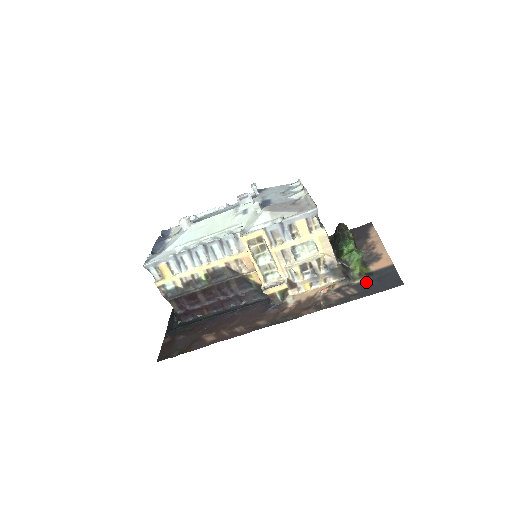
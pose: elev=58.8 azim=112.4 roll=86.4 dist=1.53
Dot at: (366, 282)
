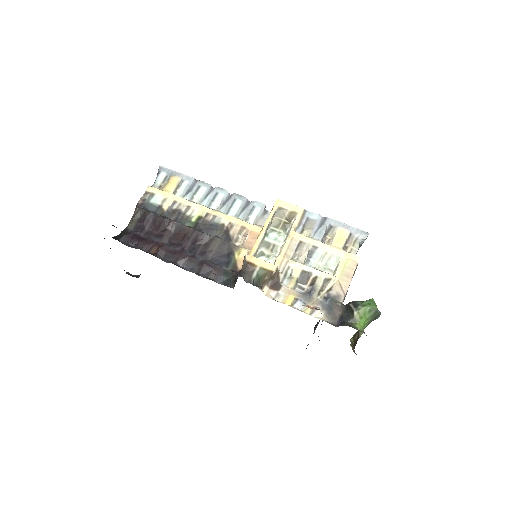
Dot at: occluded
